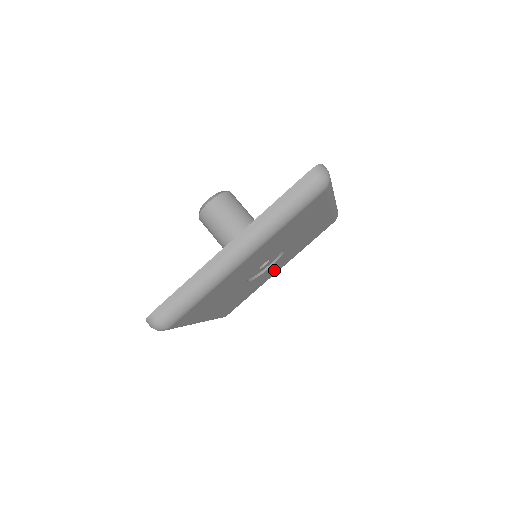
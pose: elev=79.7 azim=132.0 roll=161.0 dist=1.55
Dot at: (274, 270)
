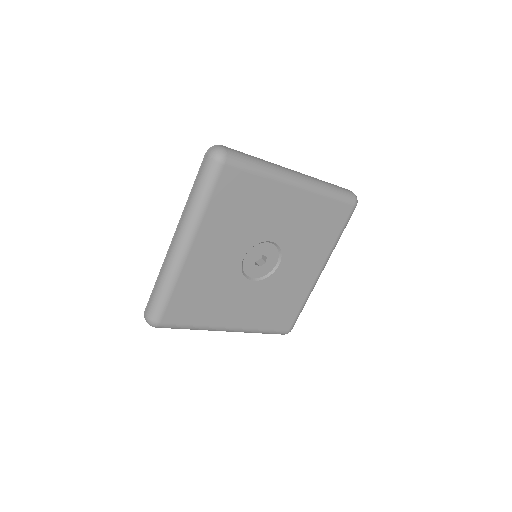
Dot at: (303, 271)
